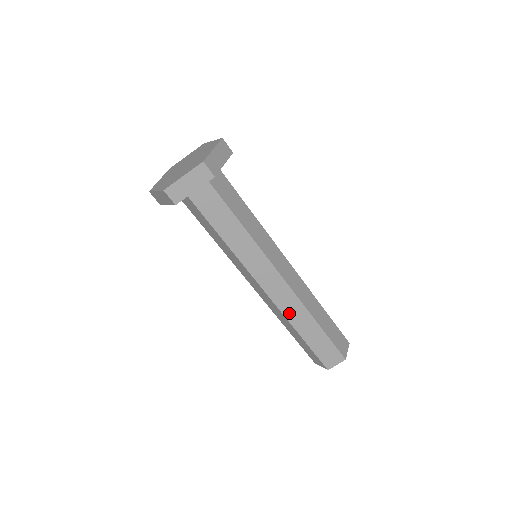
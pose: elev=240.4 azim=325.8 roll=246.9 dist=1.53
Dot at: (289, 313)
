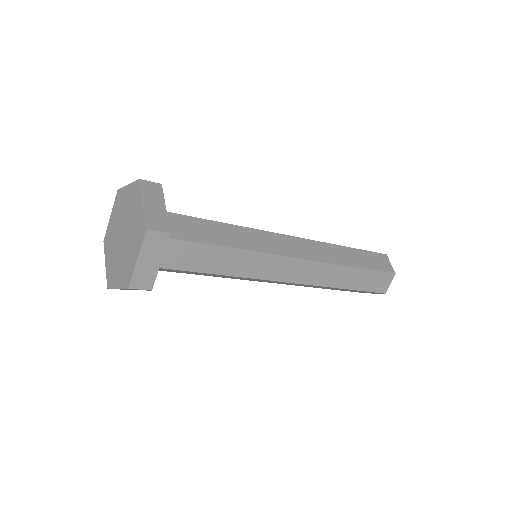
Dot at: (323, 281)
